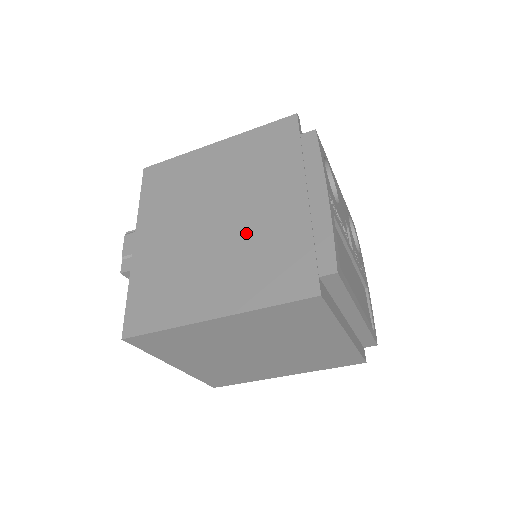
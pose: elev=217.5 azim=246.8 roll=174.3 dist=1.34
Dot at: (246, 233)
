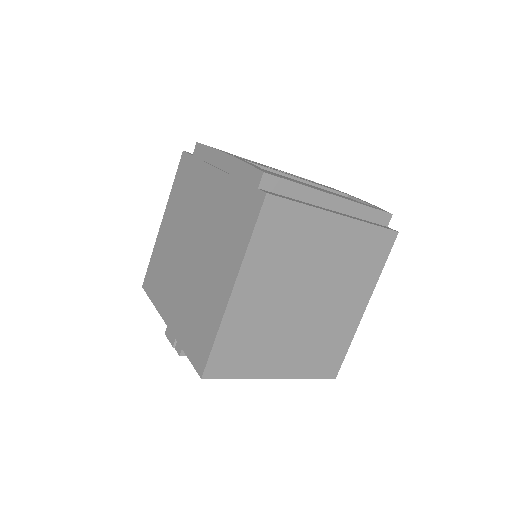
Dot at: (209, 230)
